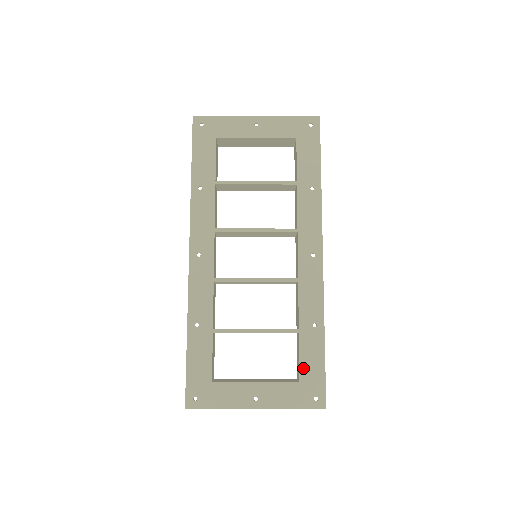
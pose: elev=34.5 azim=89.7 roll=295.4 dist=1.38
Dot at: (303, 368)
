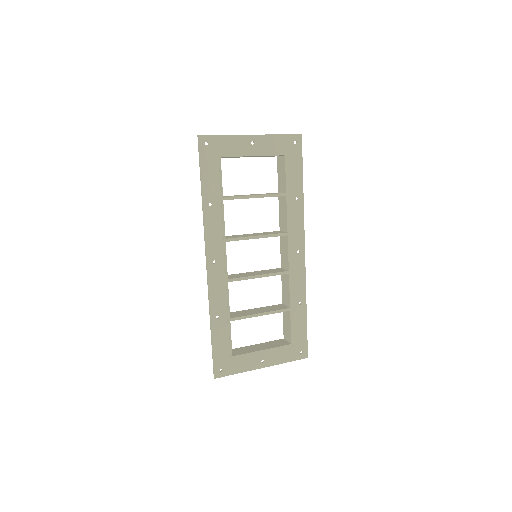
Dot at: (293, 334)
